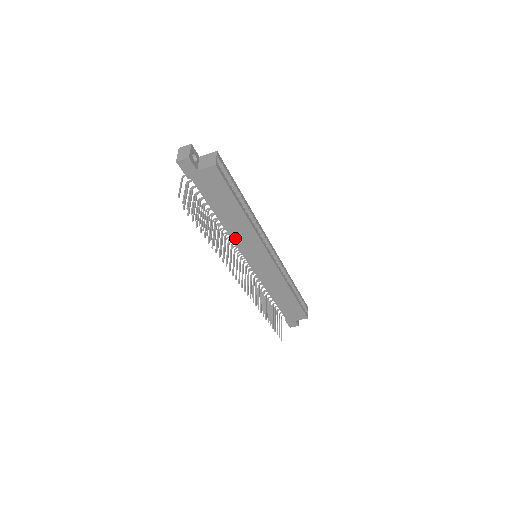
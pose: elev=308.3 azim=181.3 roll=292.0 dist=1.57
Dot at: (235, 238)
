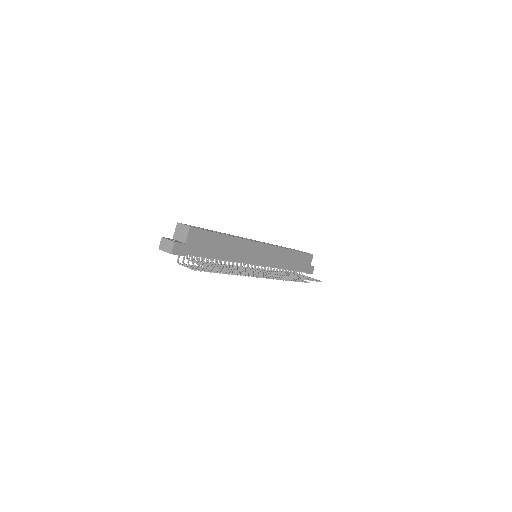
Dot at: (239, 259)
